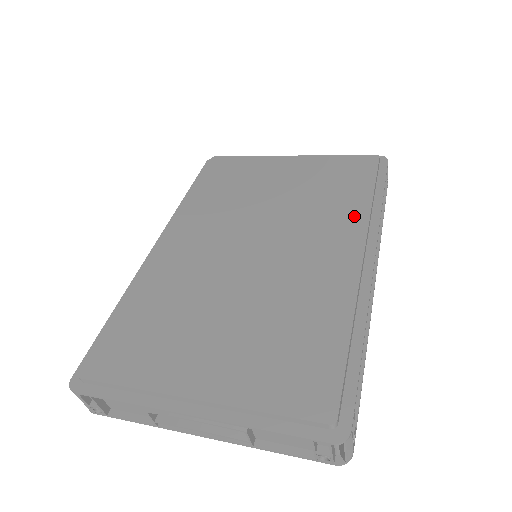
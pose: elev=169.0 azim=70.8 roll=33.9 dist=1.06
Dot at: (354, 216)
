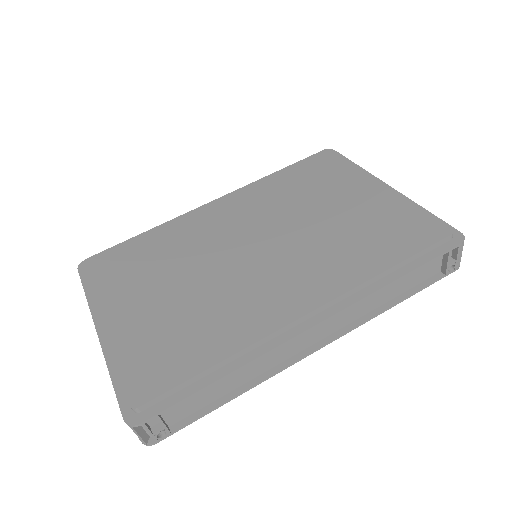
Dot at: (348, 275)
